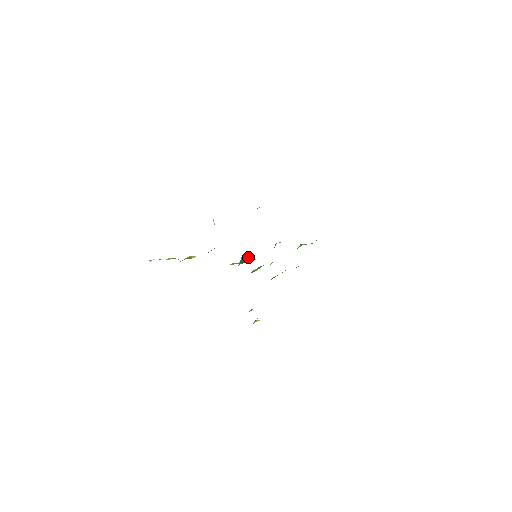
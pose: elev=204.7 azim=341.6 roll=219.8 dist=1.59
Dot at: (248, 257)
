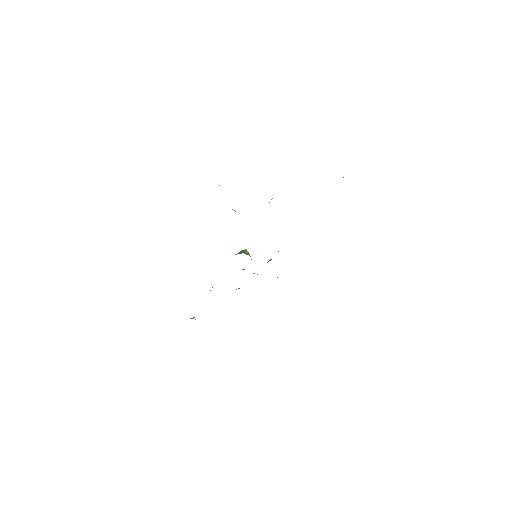
Dot at: (248, 253)
